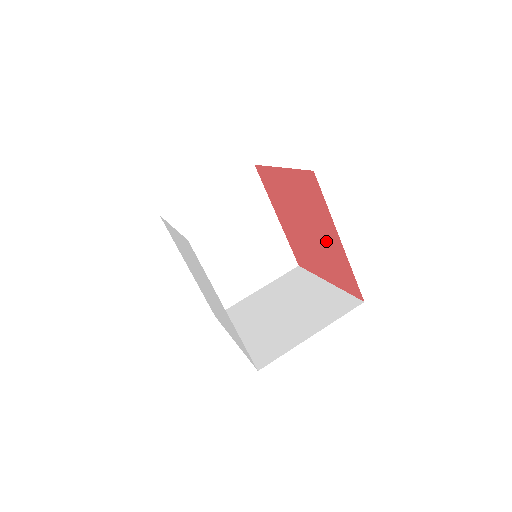
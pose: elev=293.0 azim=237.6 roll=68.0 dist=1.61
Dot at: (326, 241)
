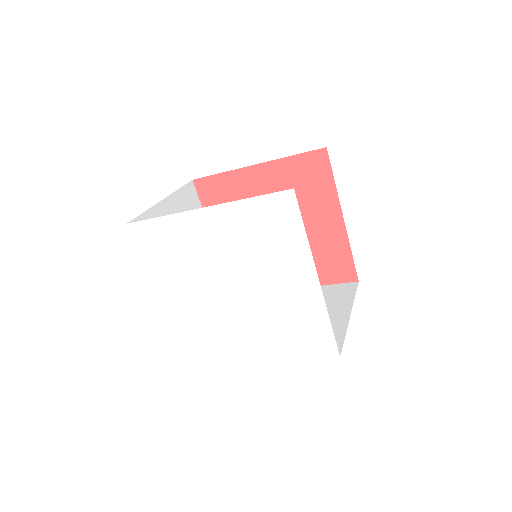
Dot at: (314, 231)
